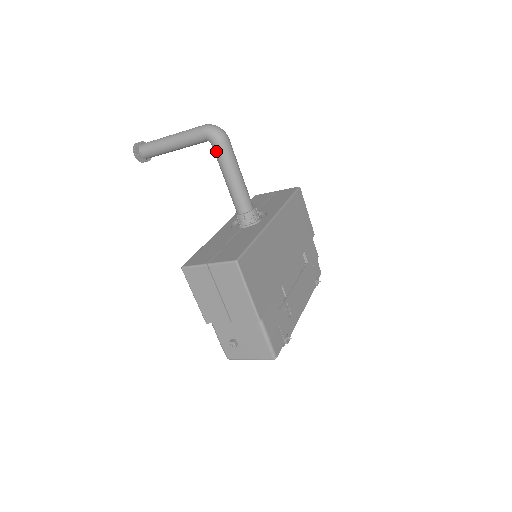
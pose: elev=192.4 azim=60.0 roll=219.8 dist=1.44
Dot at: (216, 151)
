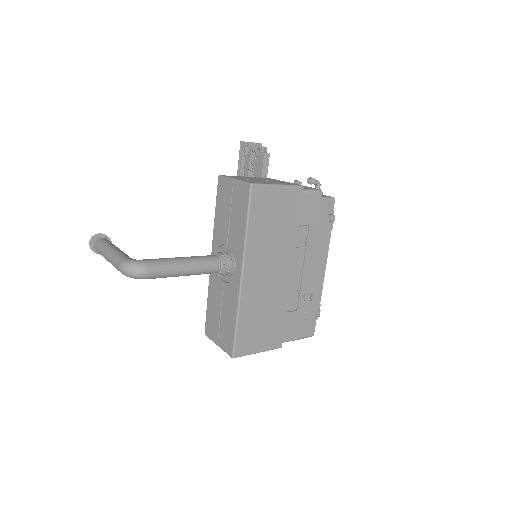
Dot at: occluded
